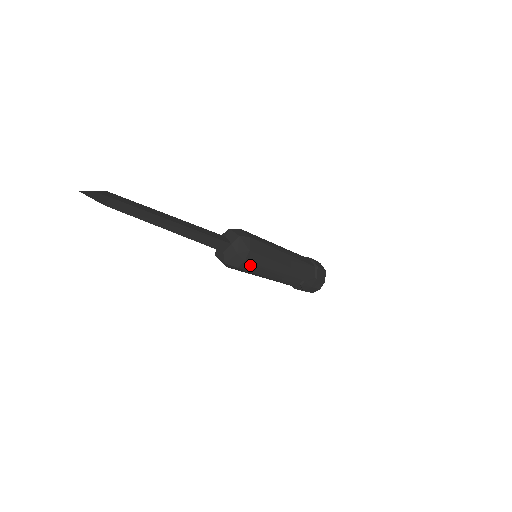
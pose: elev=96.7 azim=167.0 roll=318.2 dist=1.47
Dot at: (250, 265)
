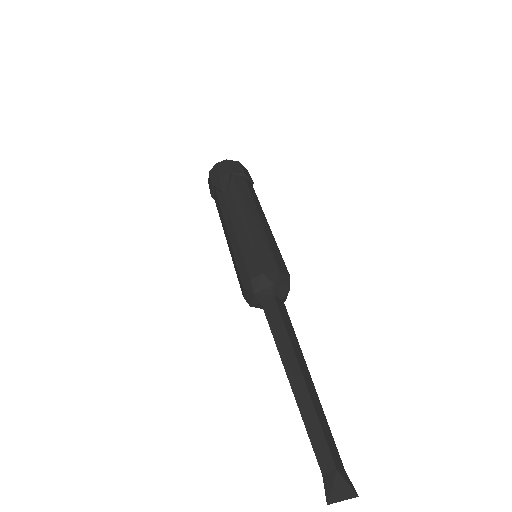
Dot at: occluded
